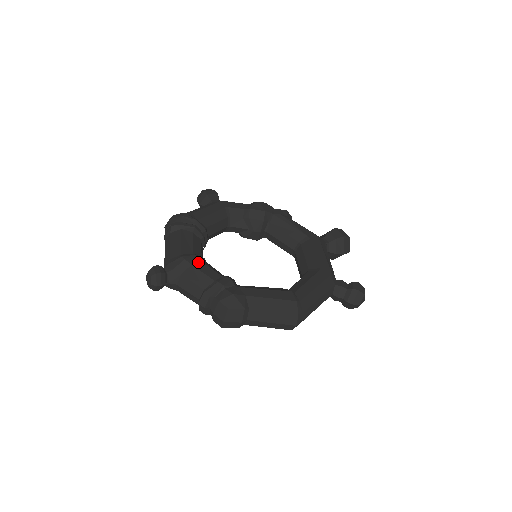
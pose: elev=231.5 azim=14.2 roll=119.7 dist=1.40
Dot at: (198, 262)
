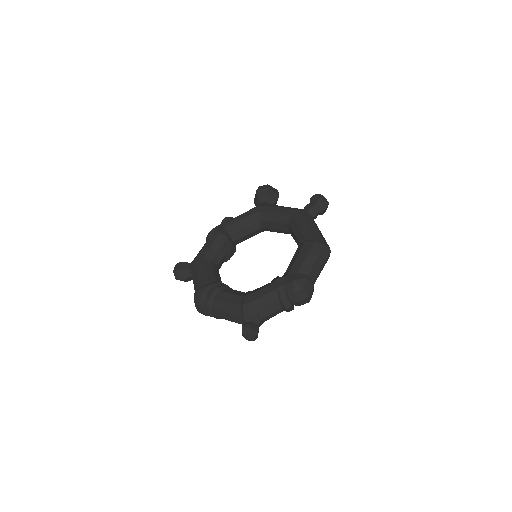
Dot at: (253, 296)
